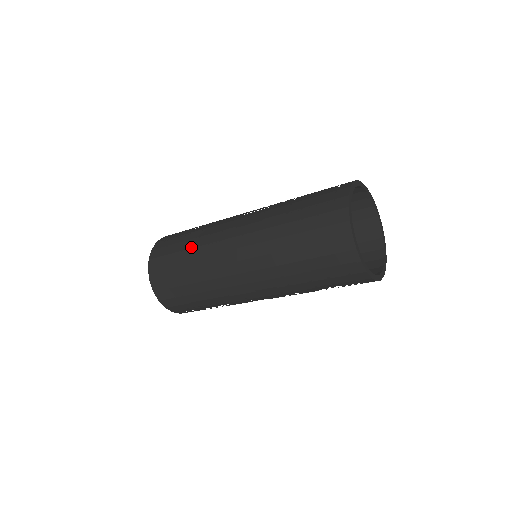
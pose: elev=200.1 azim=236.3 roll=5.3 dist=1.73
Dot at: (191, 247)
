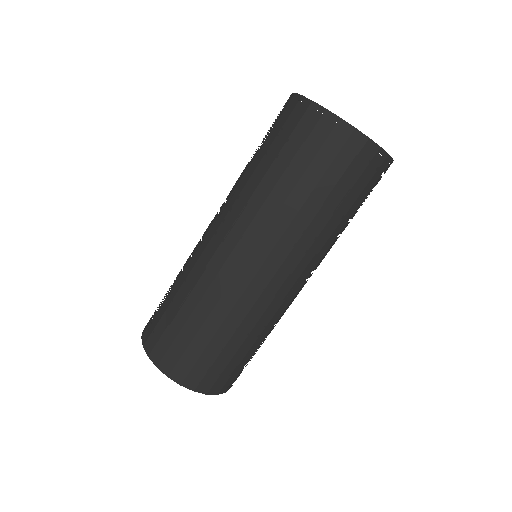
Dot at: (177, 279)
